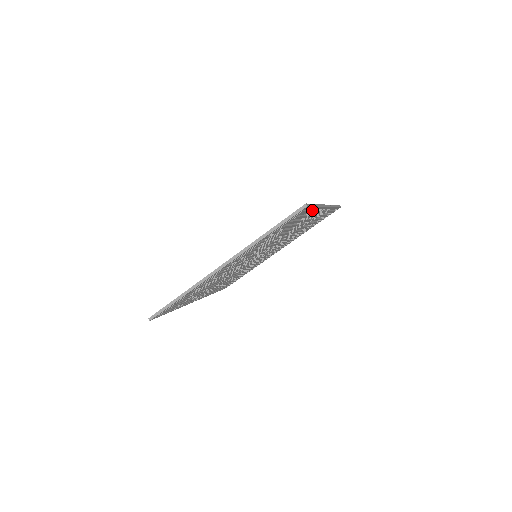
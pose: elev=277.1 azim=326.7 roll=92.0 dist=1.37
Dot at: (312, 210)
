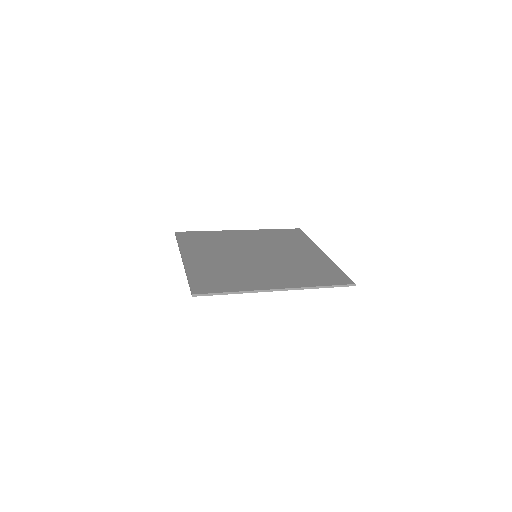
Dot at: (240, 289)
